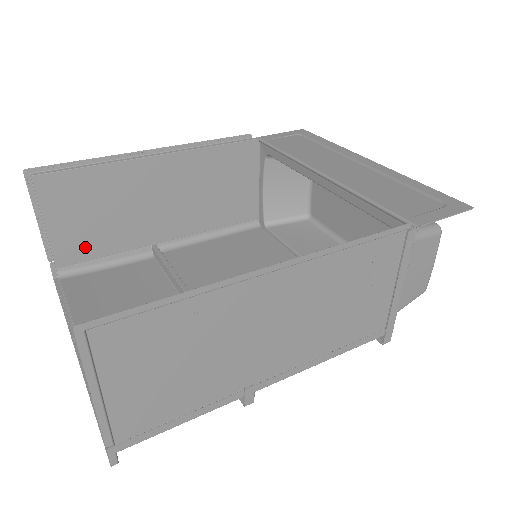
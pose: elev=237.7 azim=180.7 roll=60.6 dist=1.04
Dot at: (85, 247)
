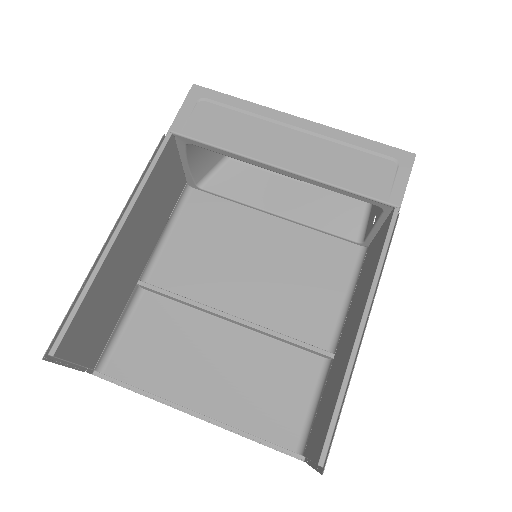
Dot at: (103, 339)
